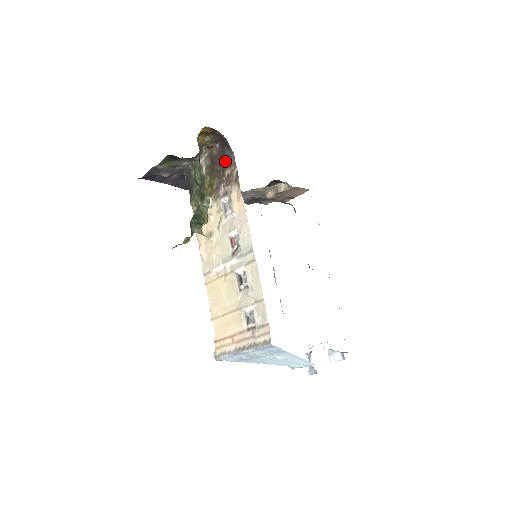
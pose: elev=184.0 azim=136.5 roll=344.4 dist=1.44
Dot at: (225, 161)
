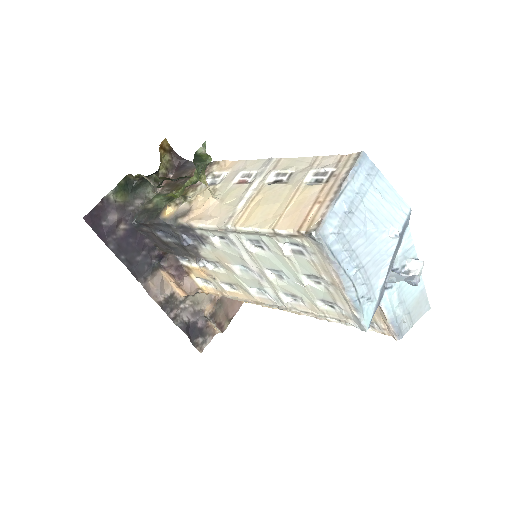
Dot at: (188, 172)
